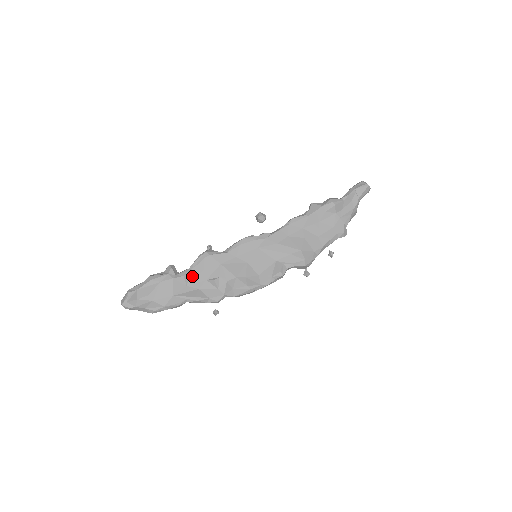
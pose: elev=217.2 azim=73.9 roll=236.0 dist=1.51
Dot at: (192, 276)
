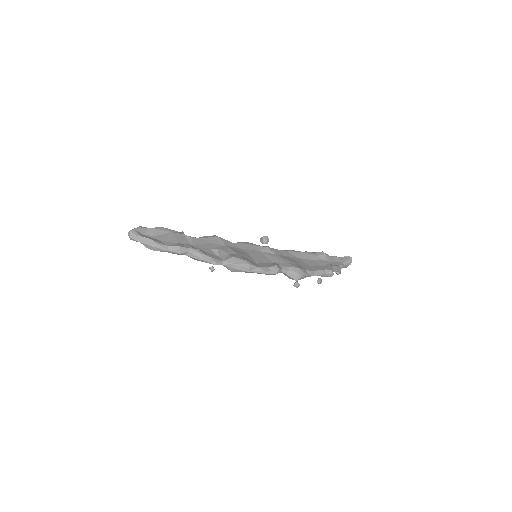
Dot at: (199, 242)
